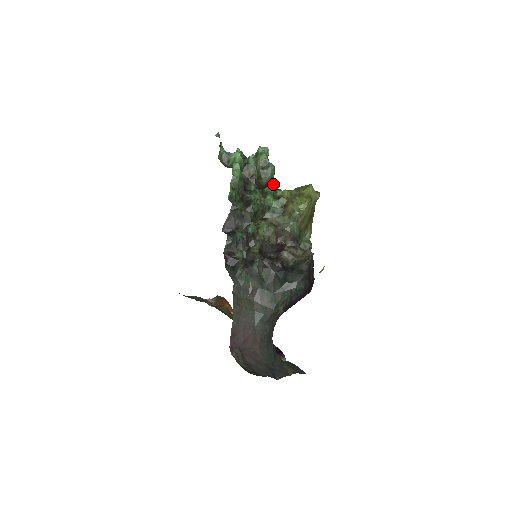
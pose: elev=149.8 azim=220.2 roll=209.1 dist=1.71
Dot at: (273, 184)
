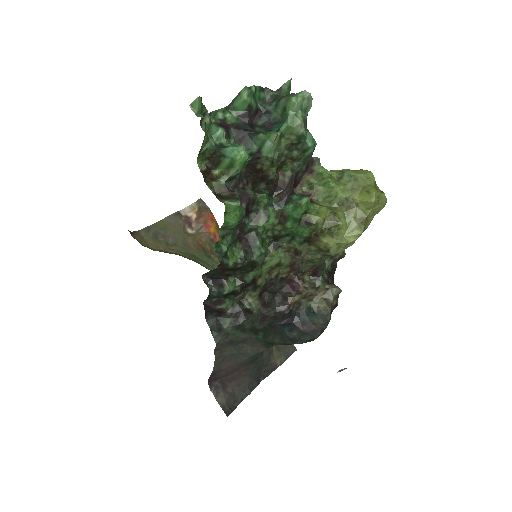
Dot at: (302, 206)
